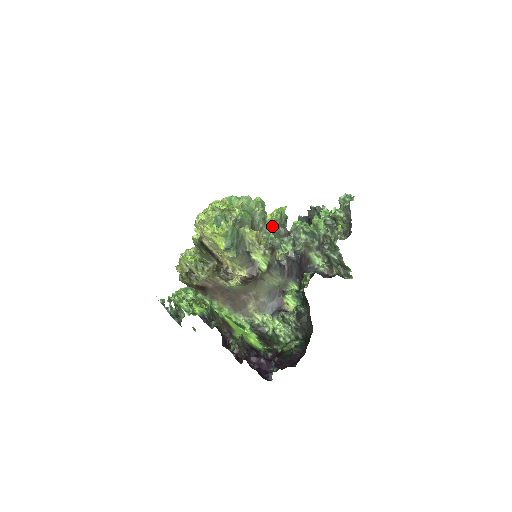
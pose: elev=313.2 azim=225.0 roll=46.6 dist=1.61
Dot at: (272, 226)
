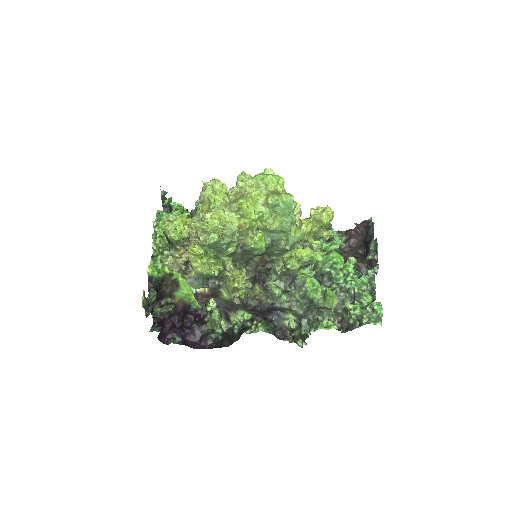
Dot at: (284, 264)
